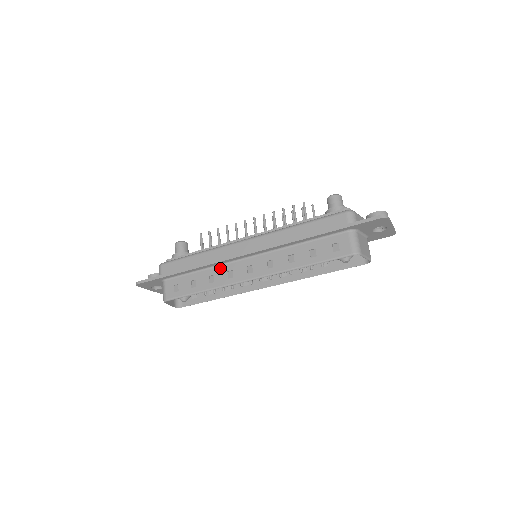
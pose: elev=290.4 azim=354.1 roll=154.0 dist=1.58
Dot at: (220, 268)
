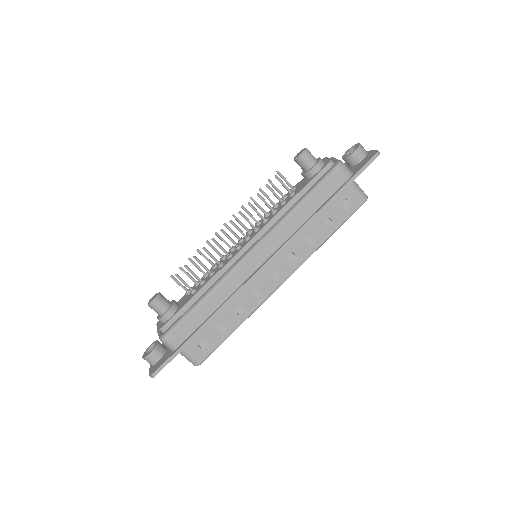
Dot at: (241, 295)
